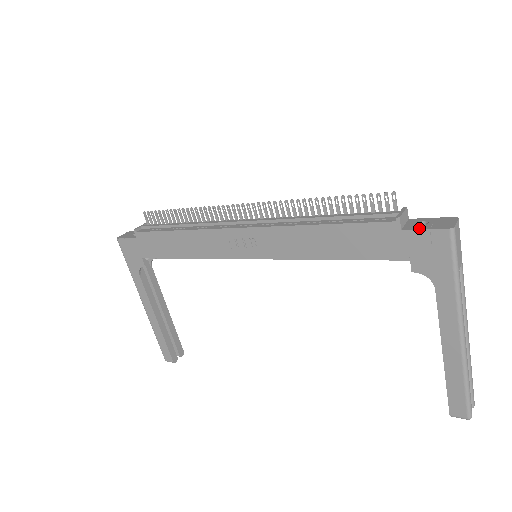
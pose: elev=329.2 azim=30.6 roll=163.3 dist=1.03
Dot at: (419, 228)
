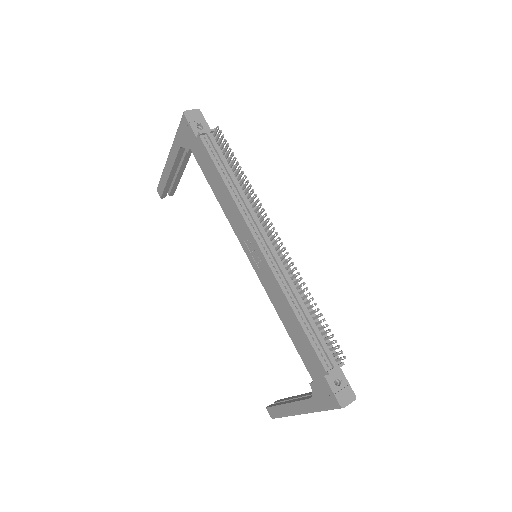
Dot at: (332, 386)
